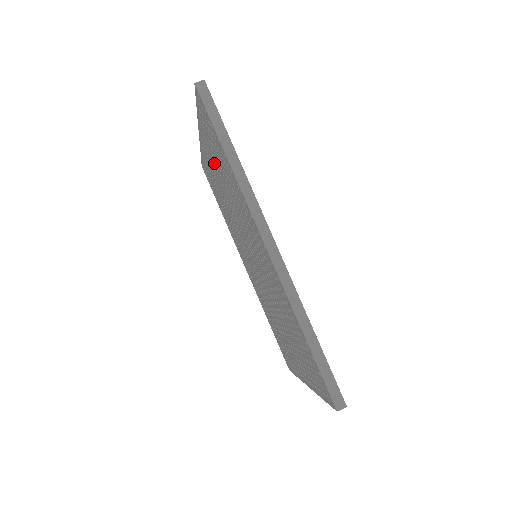
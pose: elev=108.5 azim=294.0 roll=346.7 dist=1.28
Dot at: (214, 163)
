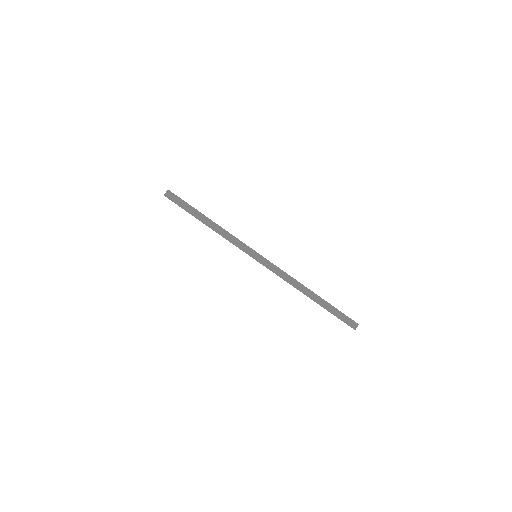
Dot at: occluded
